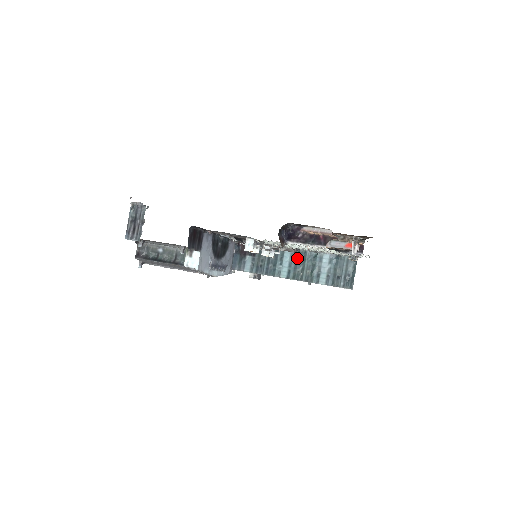
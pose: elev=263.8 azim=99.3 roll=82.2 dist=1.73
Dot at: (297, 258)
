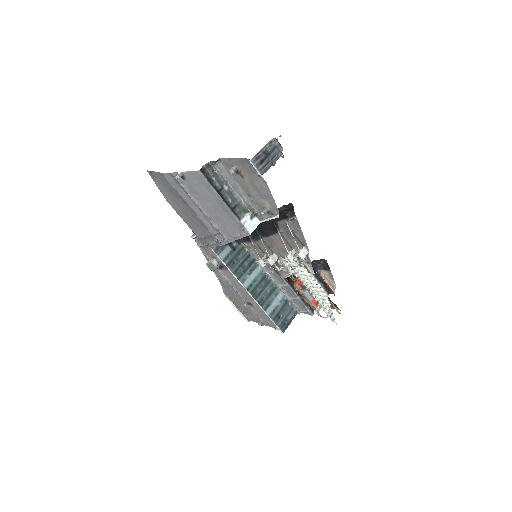
Dot at: (263, 280)
